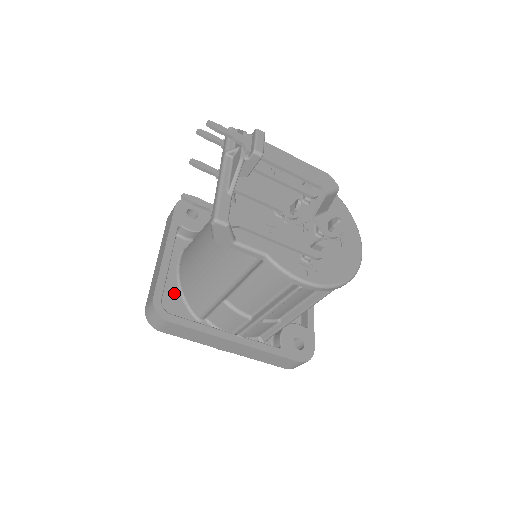
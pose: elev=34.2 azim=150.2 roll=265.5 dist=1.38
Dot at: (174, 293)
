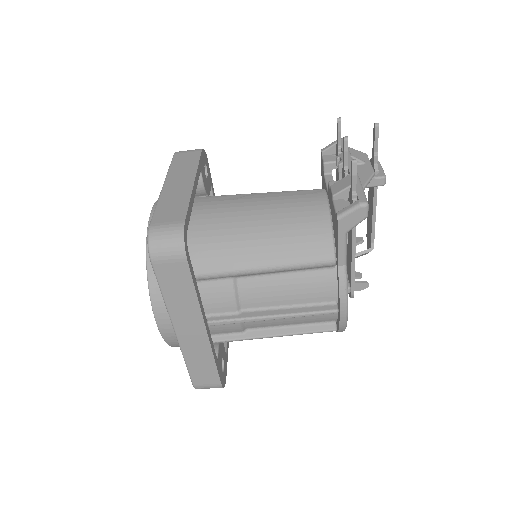
Dot at: occluded
